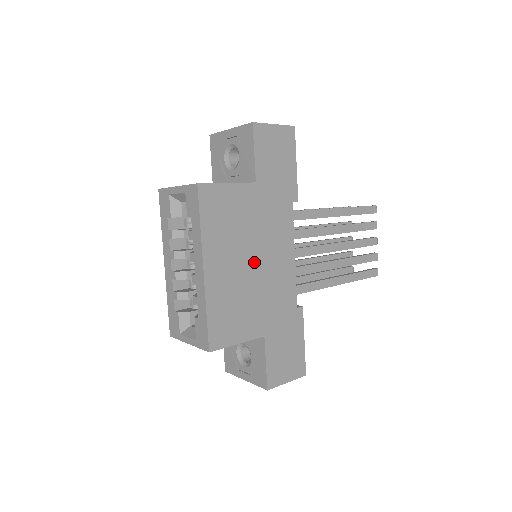
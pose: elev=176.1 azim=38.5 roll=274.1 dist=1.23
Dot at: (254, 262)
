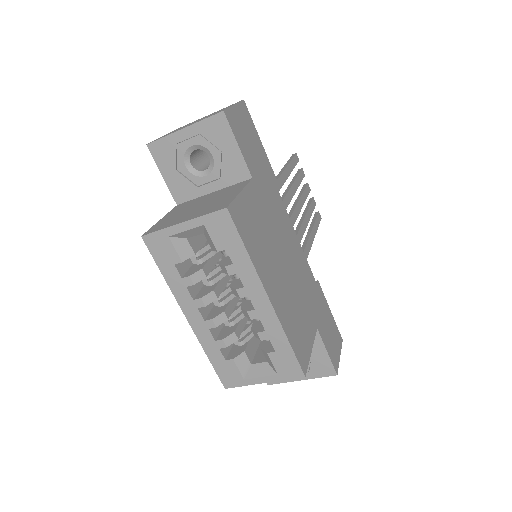
Dot at: (285, 263)
